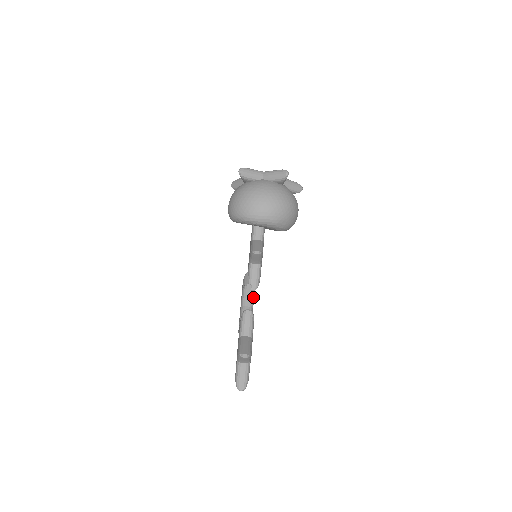
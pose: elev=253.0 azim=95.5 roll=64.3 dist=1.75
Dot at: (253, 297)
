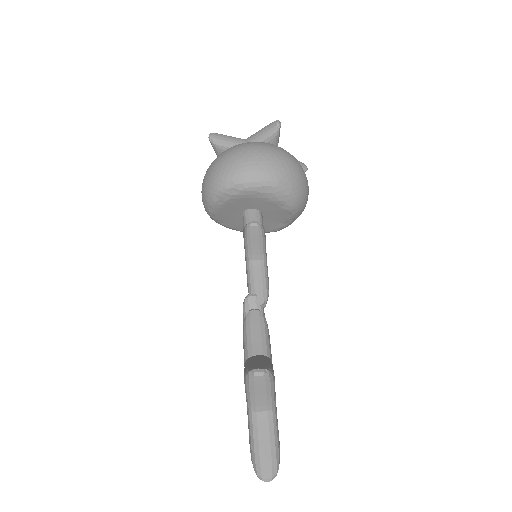
Dot at: occluded
